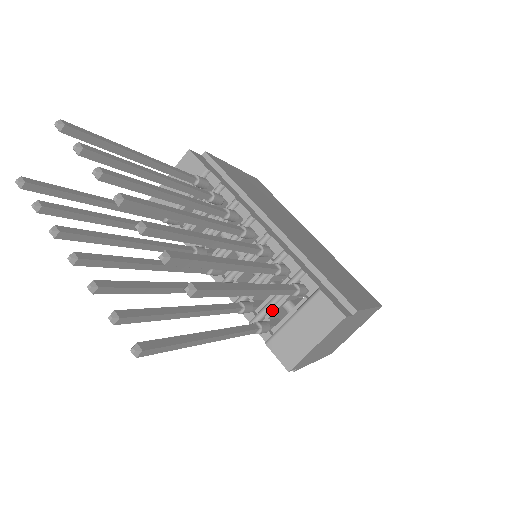
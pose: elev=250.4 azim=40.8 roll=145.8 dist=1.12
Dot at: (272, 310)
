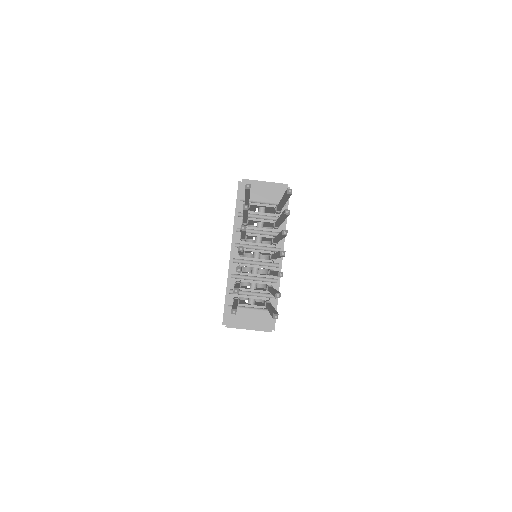
Dot at: (245, 296)
